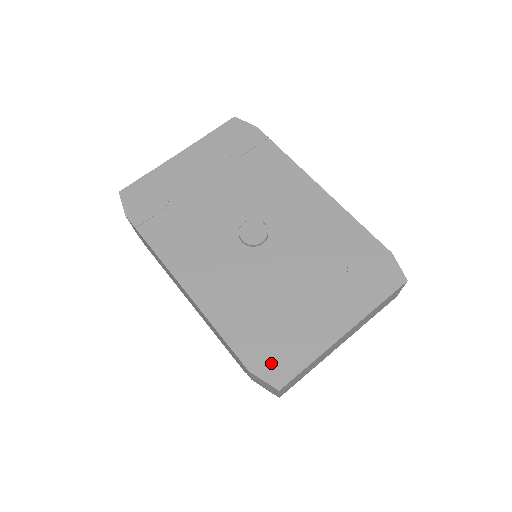
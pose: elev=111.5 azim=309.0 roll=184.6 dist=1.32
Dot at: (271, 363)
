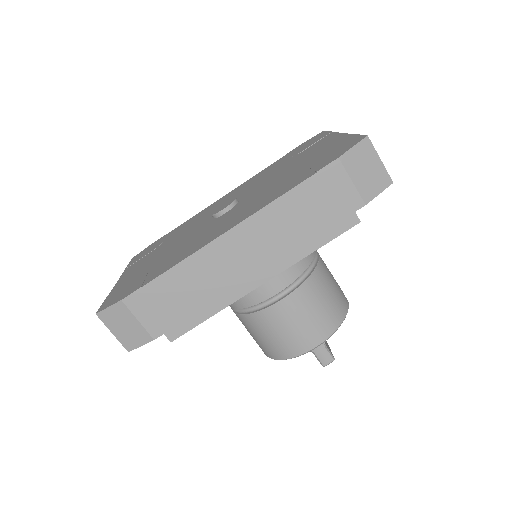
Dot at: (340, 151)
